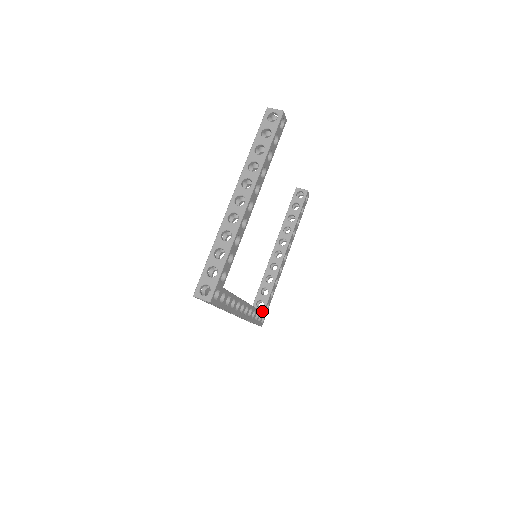
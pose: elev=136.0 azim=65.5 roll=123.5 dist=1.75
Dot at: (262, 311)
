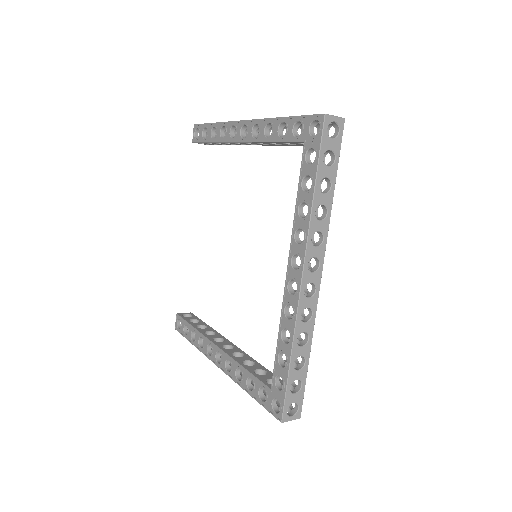
Dot at: occluded
